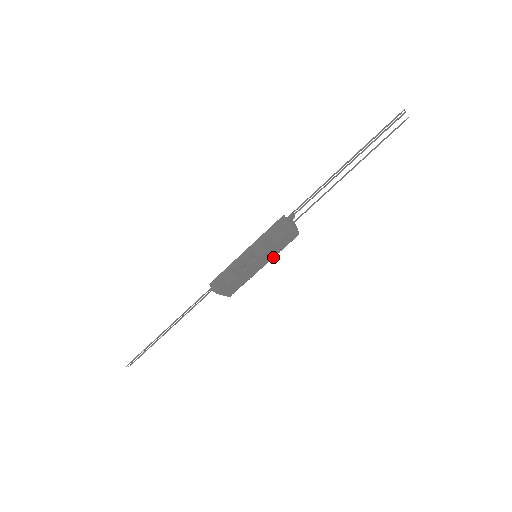
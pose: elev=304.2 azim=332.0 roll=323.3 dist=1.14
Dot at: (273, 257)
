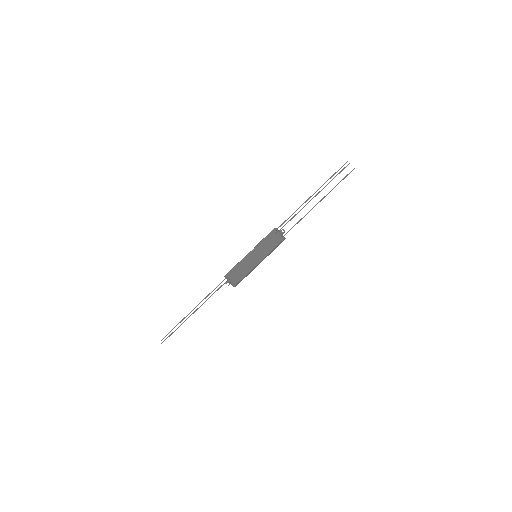
Dot at: (265, 255)
